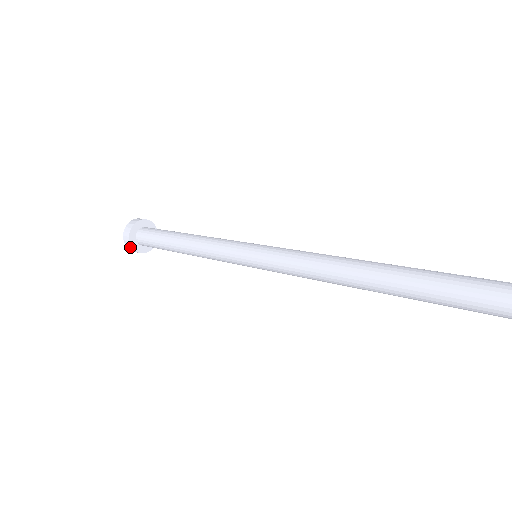
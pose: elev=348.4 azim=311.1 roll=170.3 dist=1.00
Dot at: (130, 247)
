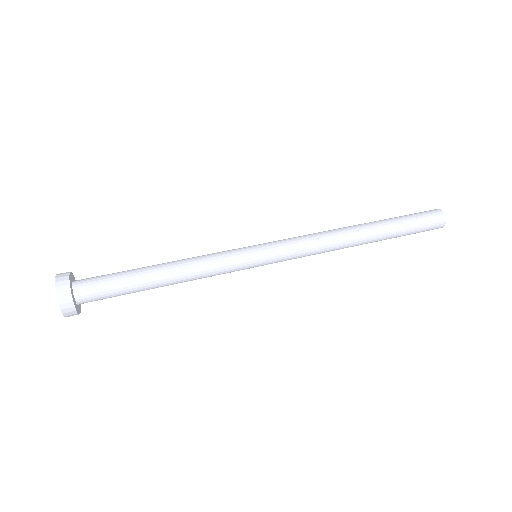
Dot at: (72, 313)
